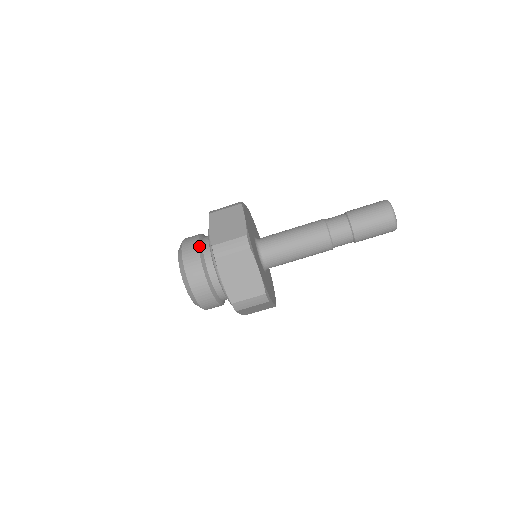
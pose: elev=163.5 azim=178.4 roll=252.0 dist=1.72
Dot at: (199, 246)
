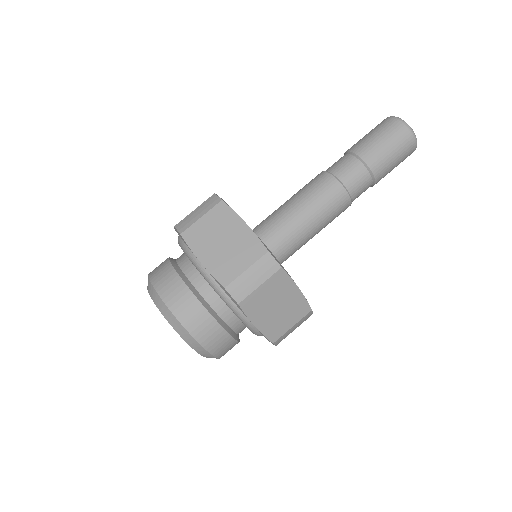
Dot at: (189, 287)
